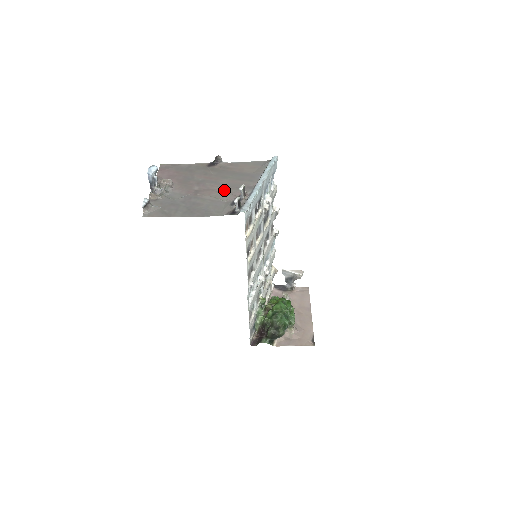
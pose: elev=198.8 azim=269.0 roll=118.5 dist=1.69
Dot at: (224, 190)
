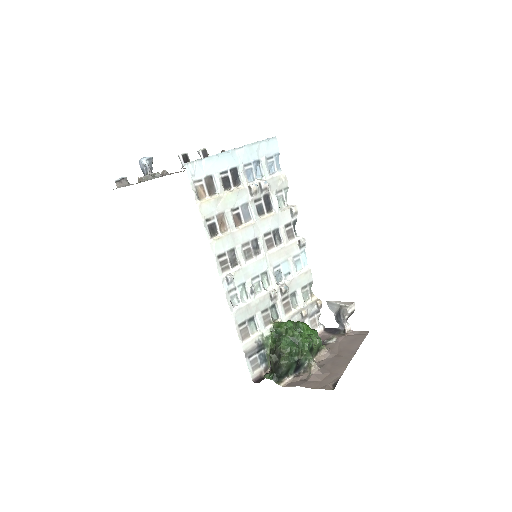
Dot at: occluded
